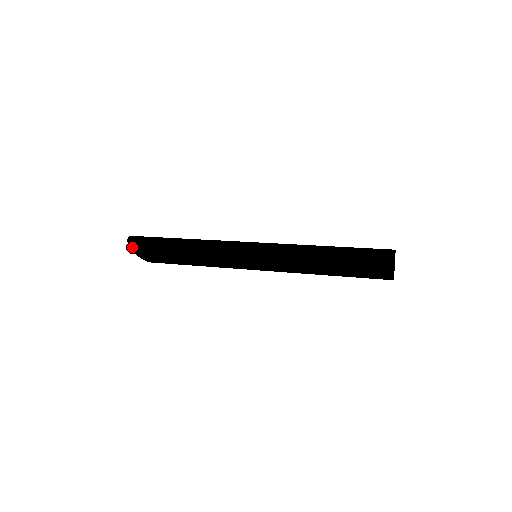
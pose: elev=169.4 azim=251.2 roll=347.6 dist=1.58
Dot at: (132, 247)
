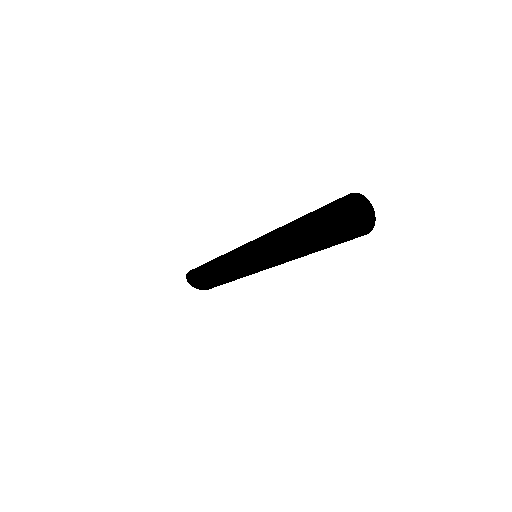
Dot at: (187, 278)
